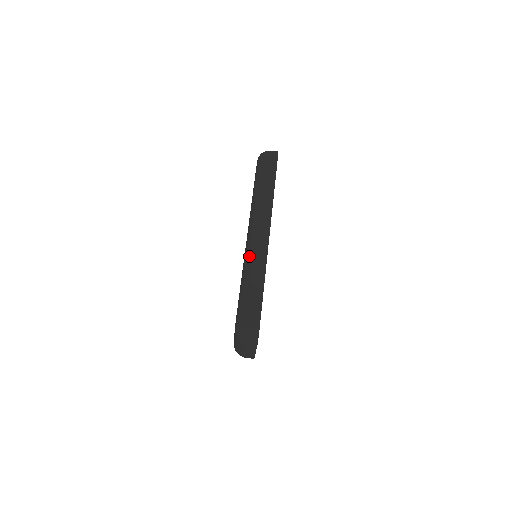
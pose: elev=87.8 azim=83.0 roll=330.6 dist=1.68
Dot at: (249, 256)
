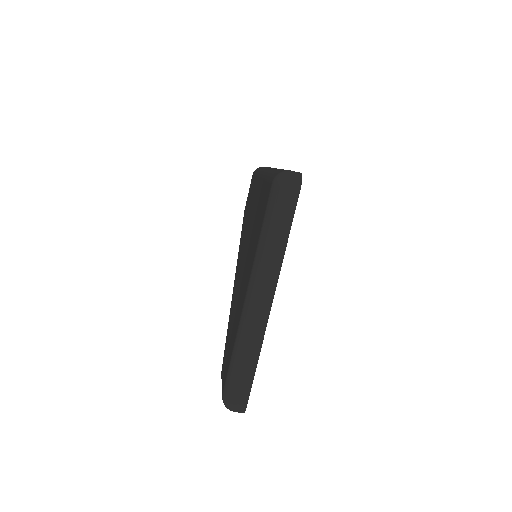
Dot at: (245, 328)
